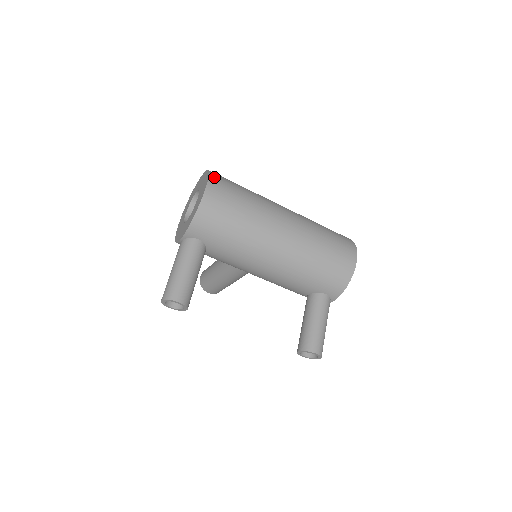
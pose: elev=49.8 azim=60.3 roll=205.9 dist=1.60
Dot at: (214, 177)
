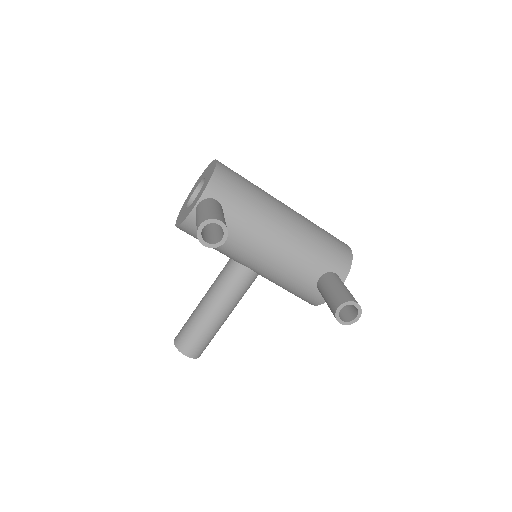
Dot at: occluded
